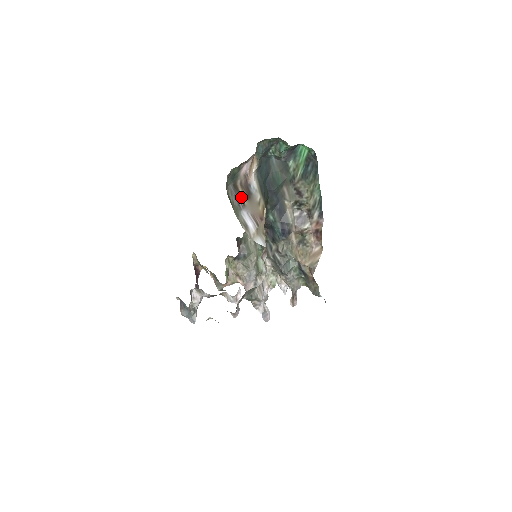
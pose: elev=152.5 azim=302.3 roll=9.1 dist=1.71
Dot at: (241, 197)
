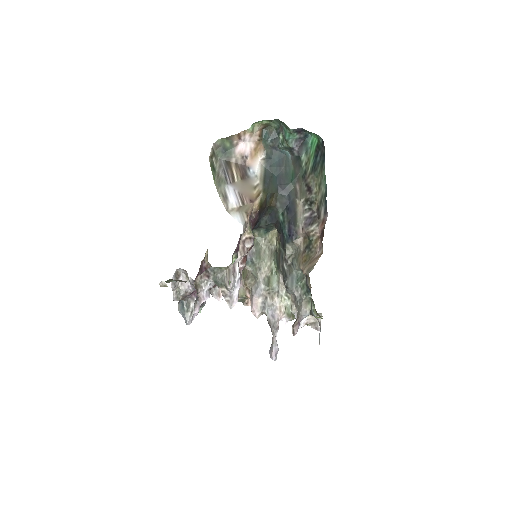
Dot at: (232, 174)
